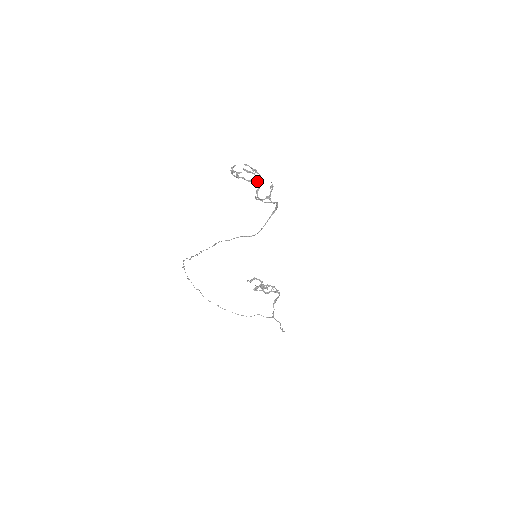
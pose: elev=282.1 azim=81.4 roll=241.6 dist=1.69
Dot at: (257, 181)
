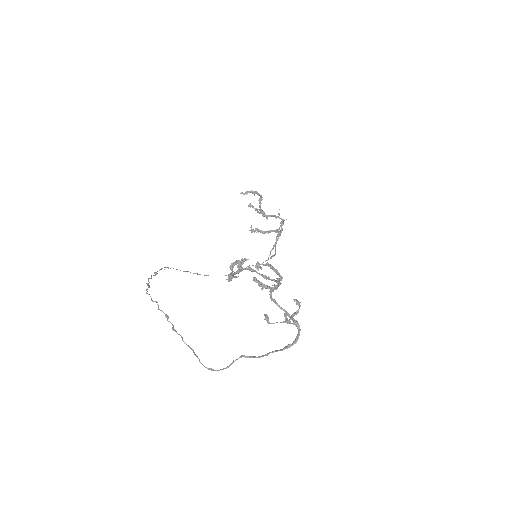
Dot at: (275, 281)
